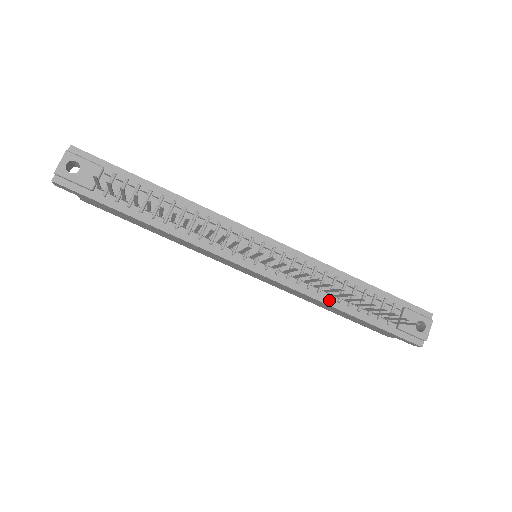
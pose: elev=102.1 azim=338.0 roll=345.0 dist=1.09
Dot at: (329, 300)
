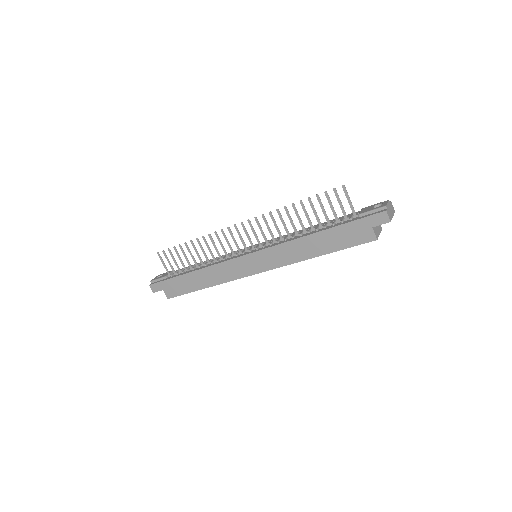
Dot at: (301, 236)
